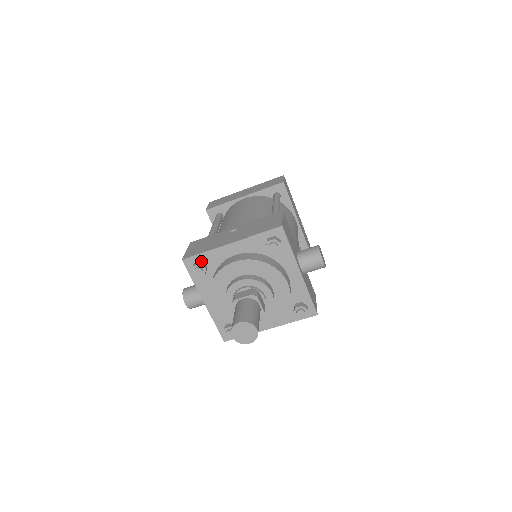
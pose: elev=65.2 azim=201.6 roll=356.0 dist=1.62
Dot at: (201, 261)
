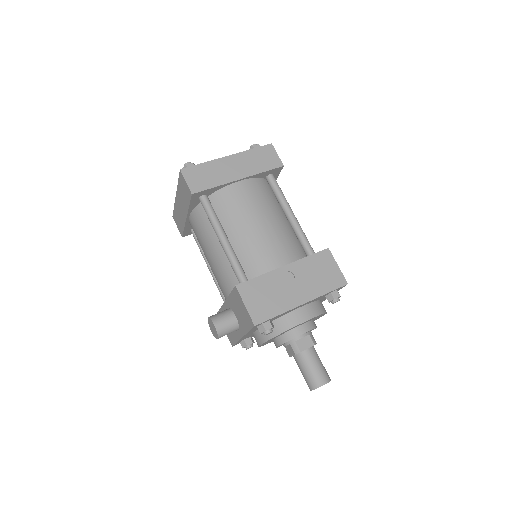
Dot at: (270, 321)
